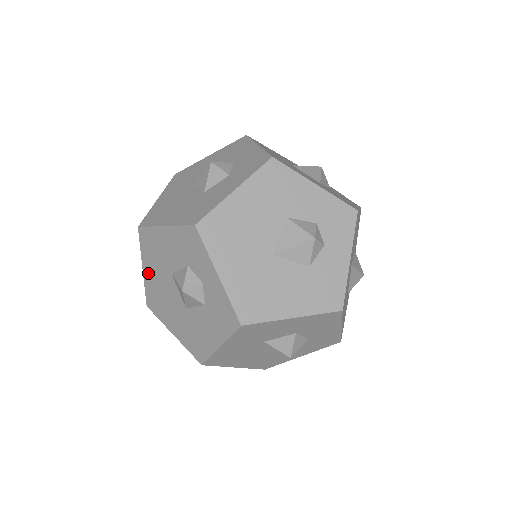
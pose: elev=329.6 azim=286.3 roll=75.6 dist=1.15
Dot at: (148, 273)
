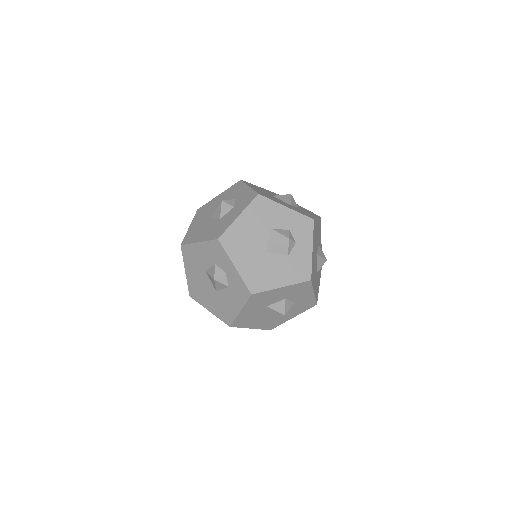
Dot at: (189, 274)
